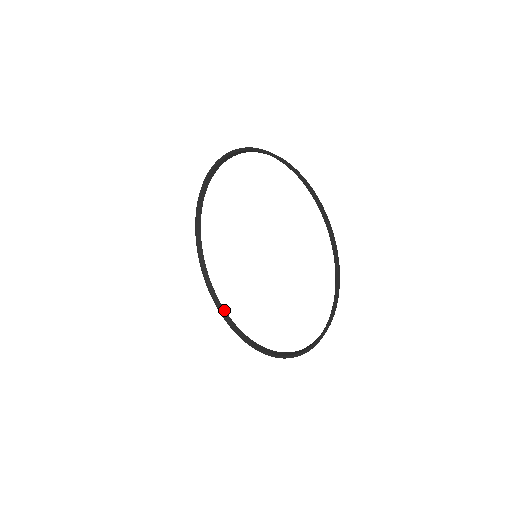
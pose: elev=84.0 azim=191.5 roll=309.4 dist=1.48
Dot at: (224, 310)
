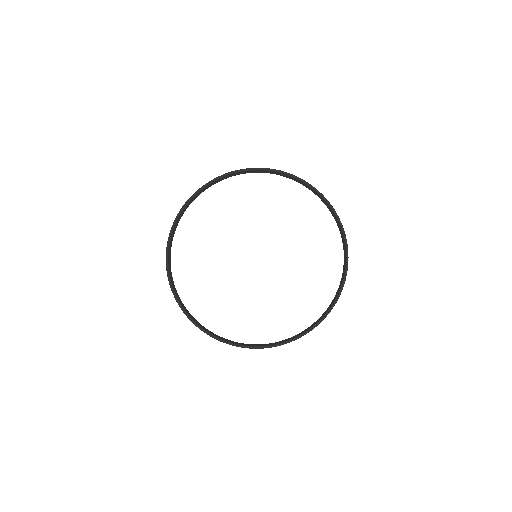
Dot at: (249, 344)
